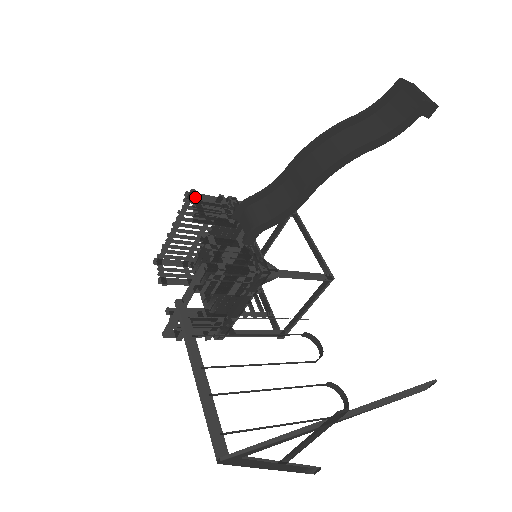
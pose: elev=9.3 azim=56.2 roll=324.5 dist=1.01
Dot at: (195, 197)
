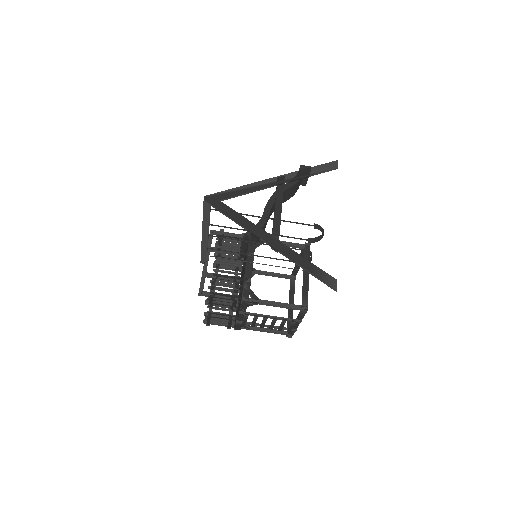
Dot at: occluded
